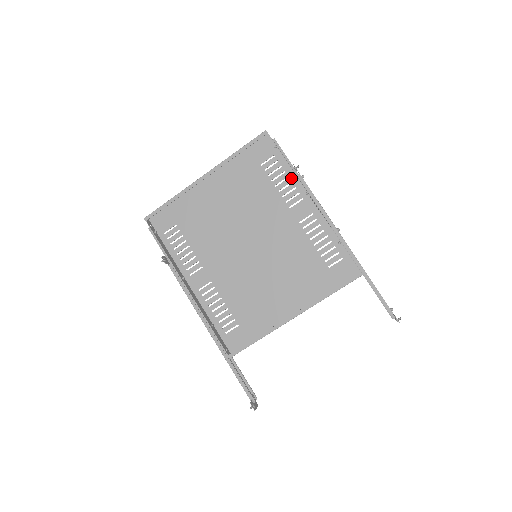
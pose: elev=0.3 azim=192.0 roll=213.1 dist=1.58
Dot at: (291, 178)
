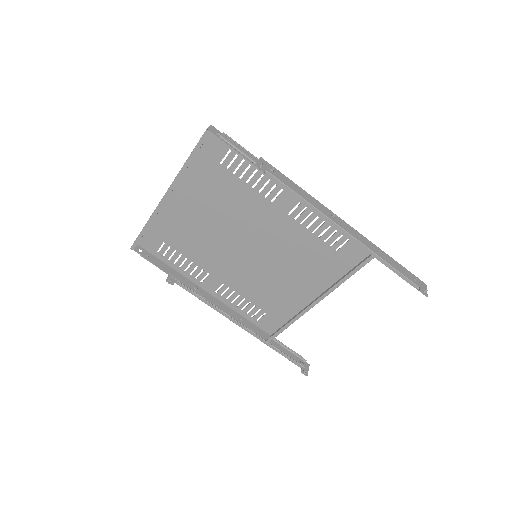
Dot at: (260, 170)
